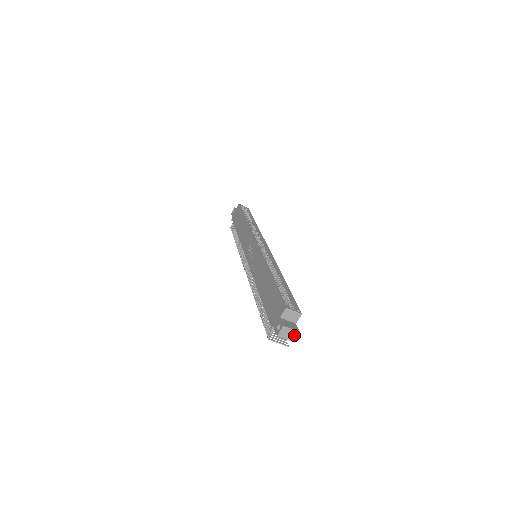
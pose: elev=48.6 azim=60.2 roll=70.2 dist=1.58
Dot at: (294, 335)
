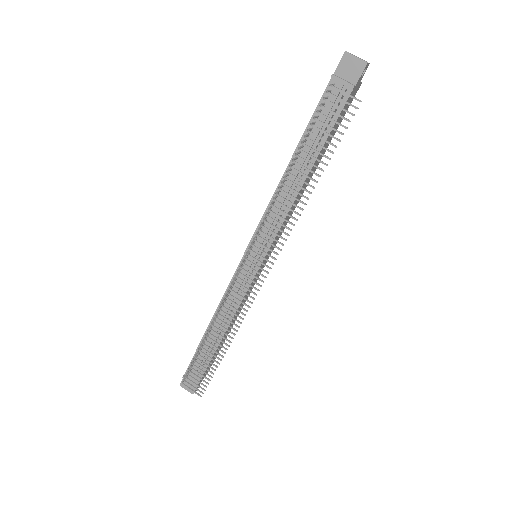
Dot at: (365, 61)
